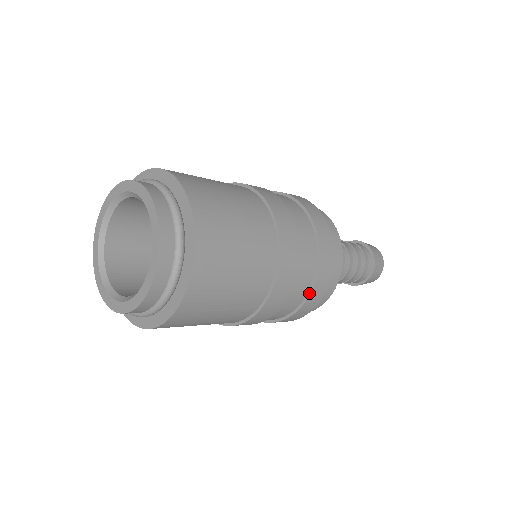
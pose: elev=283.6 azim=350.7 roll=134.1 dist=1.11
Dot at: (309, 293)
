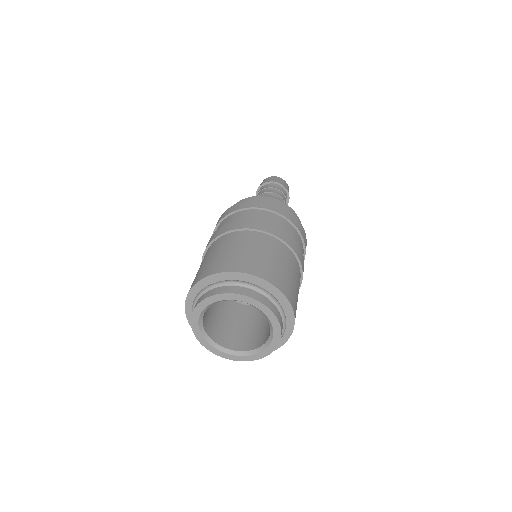
Dot at: occluded
